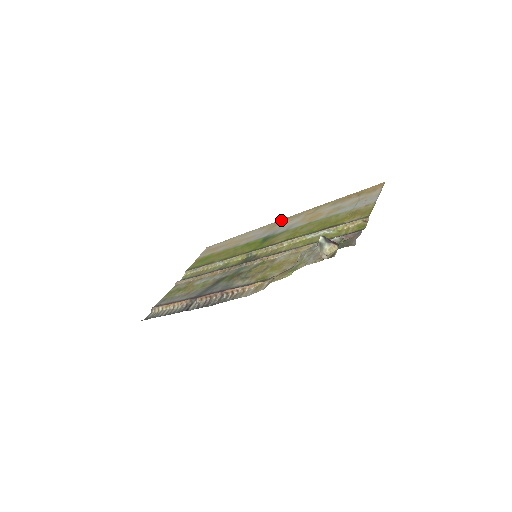
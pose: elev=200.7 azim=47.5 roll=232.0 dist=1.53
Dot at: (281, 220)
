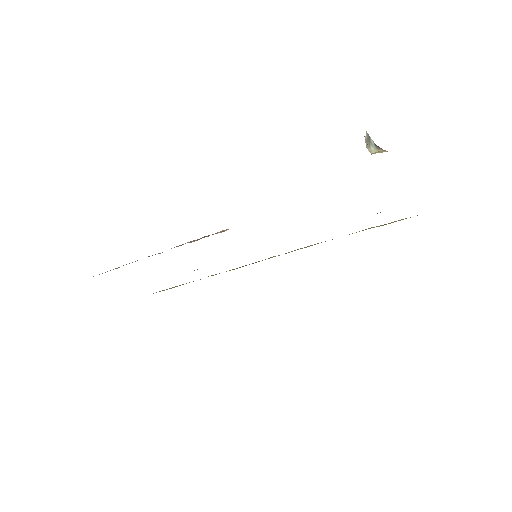
Dot at: occluded
